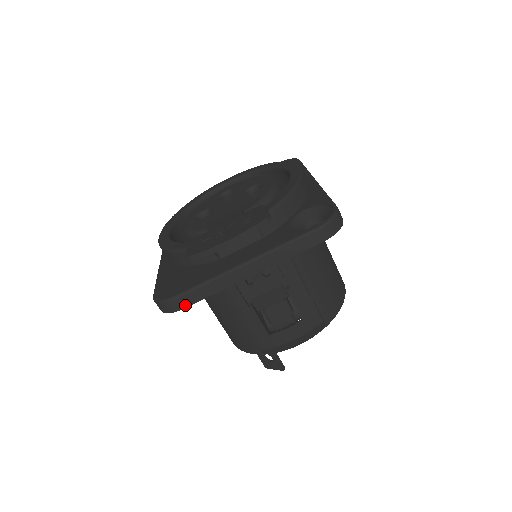
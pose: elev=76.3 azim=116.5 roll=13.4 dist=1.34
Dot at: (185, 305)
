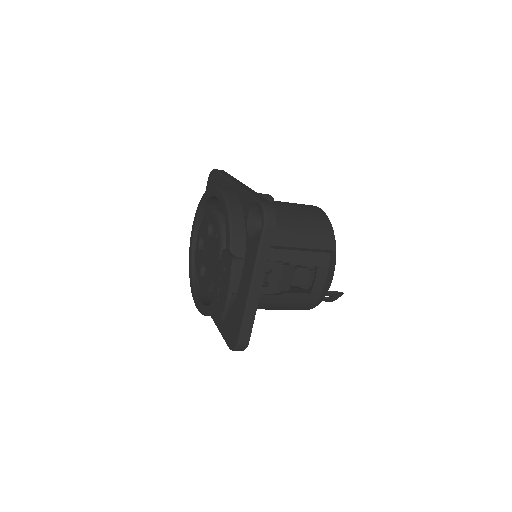
Dot at: (248, 338)
